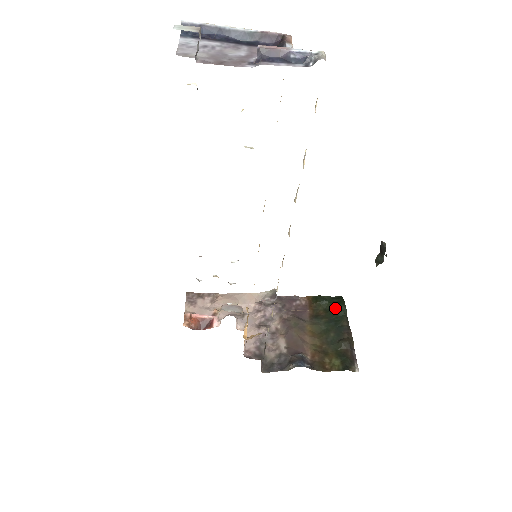
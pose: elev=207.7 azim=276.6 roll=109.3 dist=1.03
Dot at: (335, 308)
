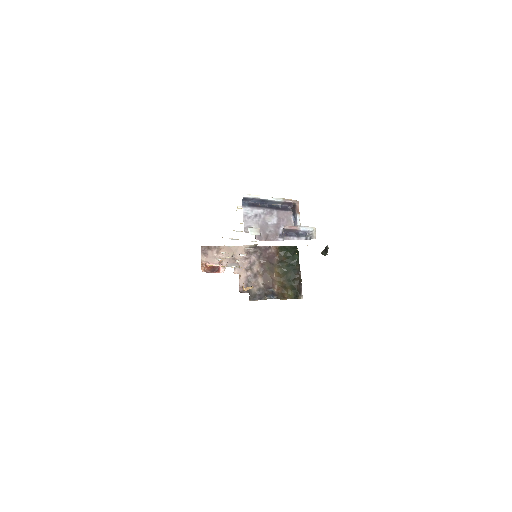
Dot at: (292, 256)
